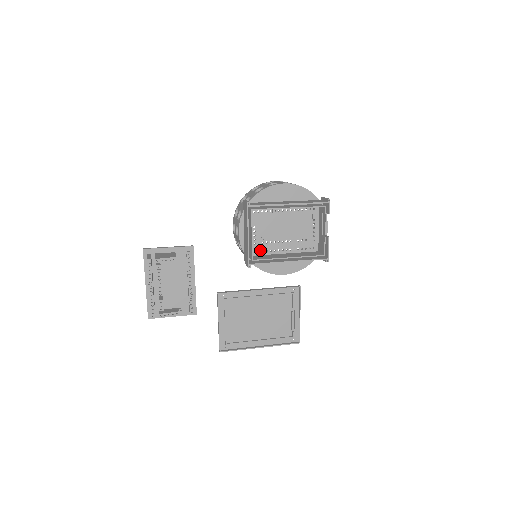
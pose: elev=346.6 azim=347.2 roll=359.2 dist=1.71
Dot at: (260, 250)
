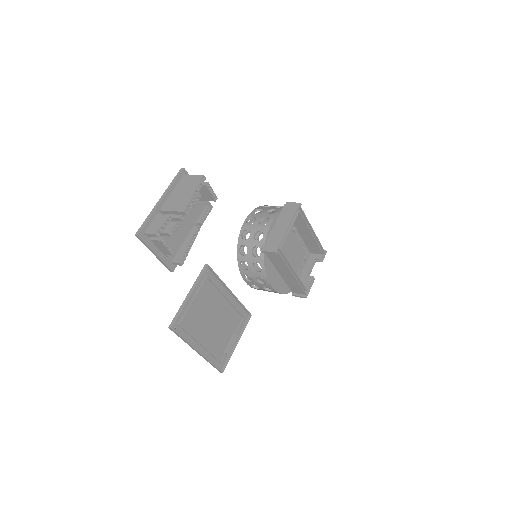
Dot at: occluded
